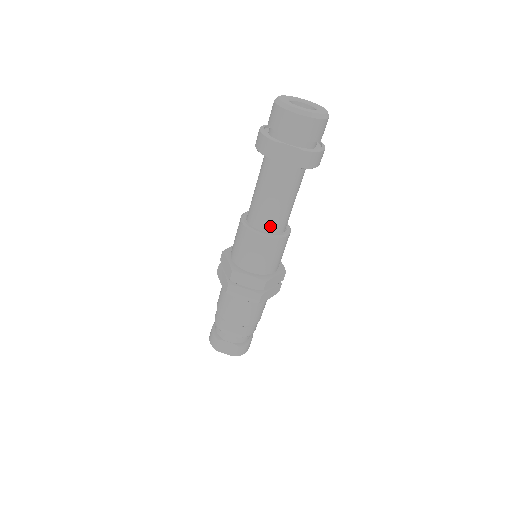
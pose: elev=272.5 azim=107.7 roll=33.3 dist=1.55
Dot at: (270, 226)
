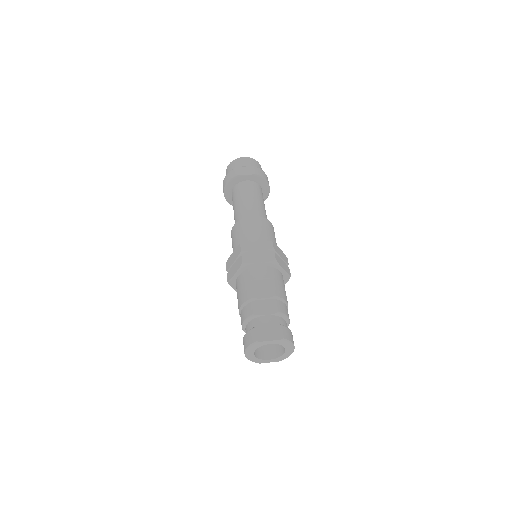
Dot at: (255, 215)
